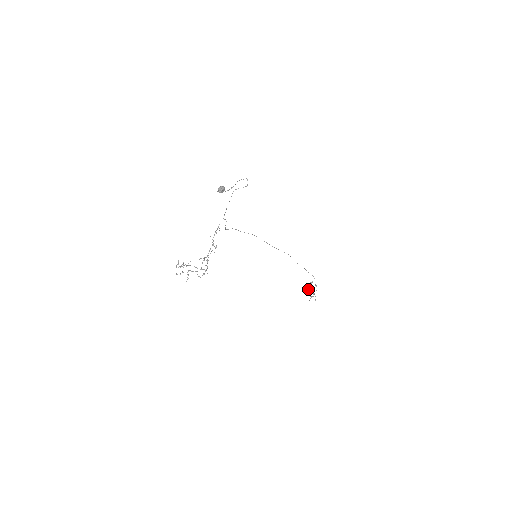
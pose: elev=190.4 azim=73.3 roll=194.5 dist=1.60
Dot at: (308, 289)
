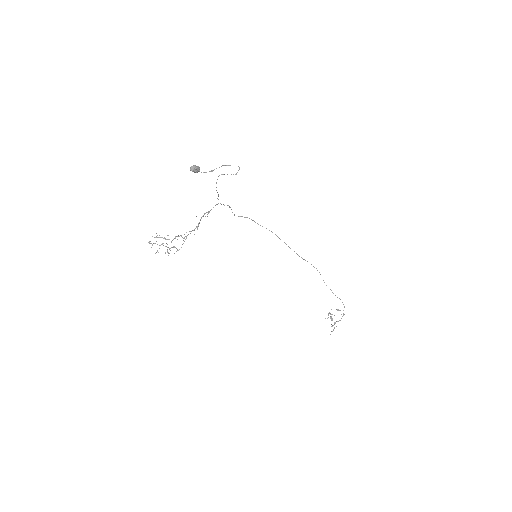
Dot at: occluded
